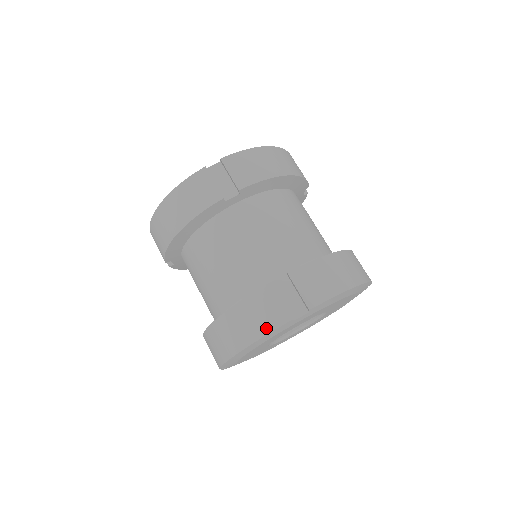
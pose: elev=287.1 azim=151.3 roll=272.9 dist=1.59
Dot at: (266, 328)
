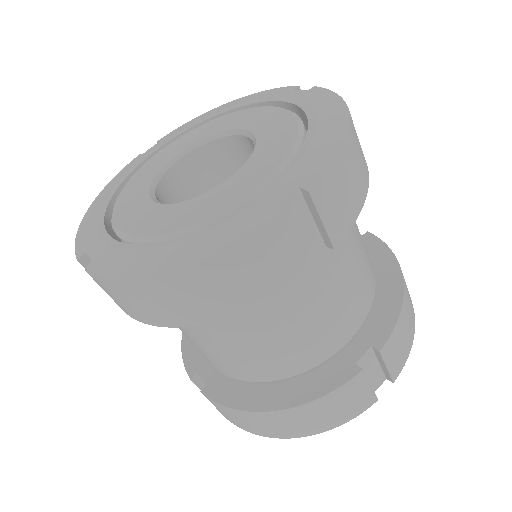
Dot at: occluded
